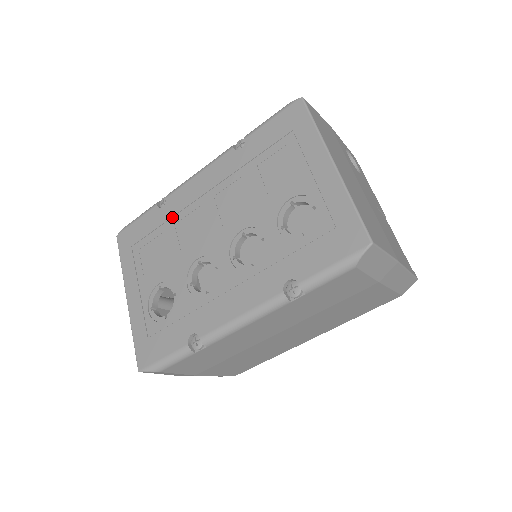
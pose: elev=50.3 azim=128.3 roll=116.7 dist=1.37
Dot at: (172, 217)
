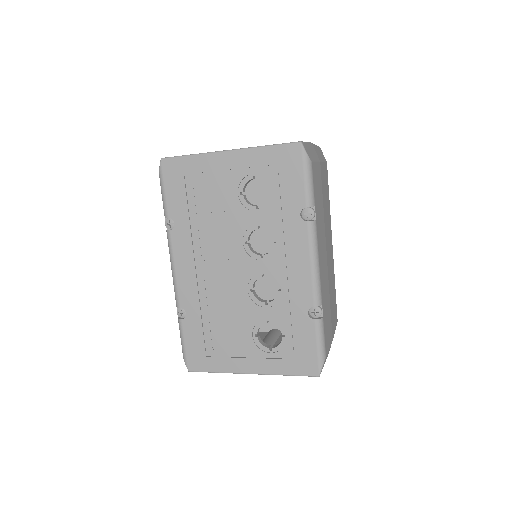
Dot at: (200, 307)
